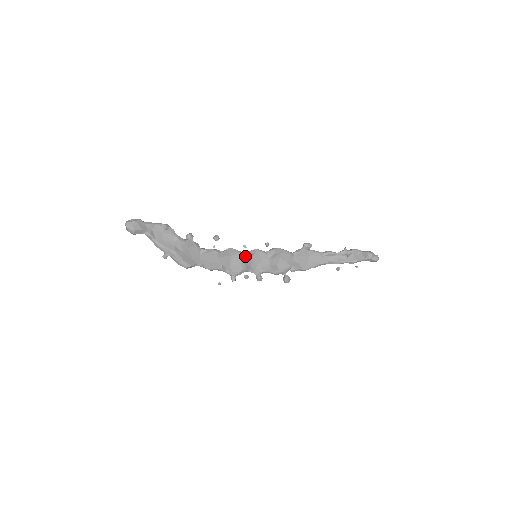
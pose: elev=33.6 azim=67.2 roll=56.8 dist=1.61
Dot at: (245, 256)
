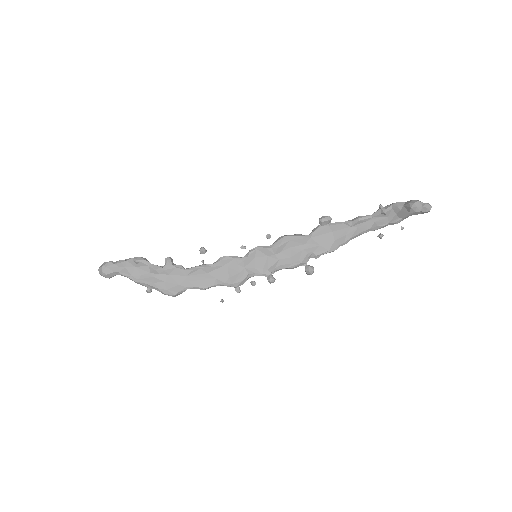
Dot at: (242, 260)
